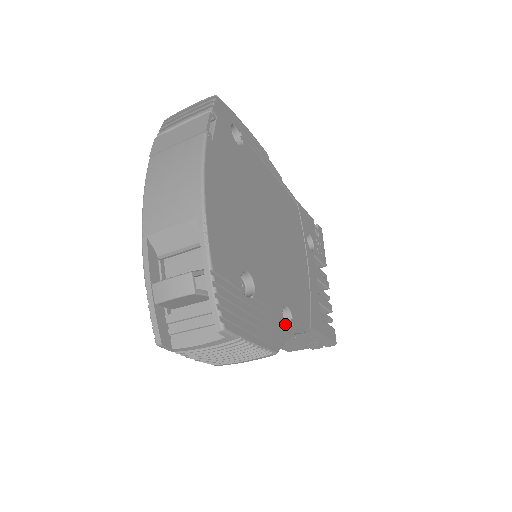
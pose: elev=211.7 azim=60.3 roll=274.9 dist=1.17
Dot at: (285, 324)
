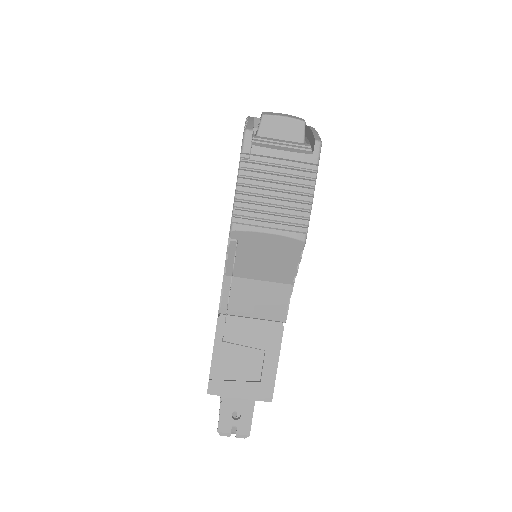
Dot at: occluded
